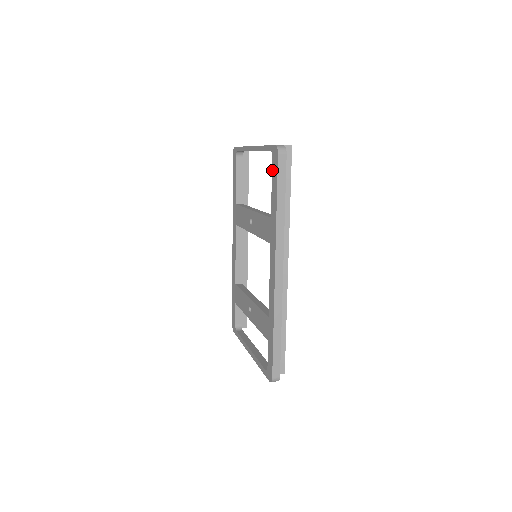
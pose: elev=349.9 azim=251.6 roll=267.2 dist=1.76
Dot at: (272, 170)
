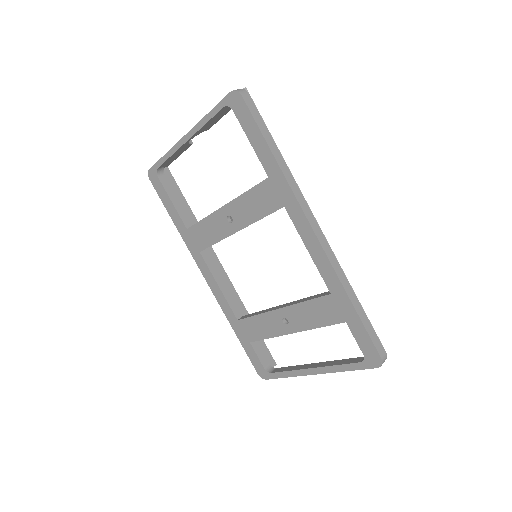
Dot at: (240, 123)
